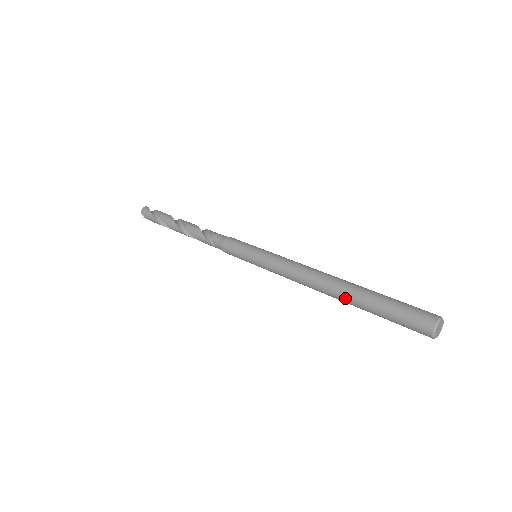
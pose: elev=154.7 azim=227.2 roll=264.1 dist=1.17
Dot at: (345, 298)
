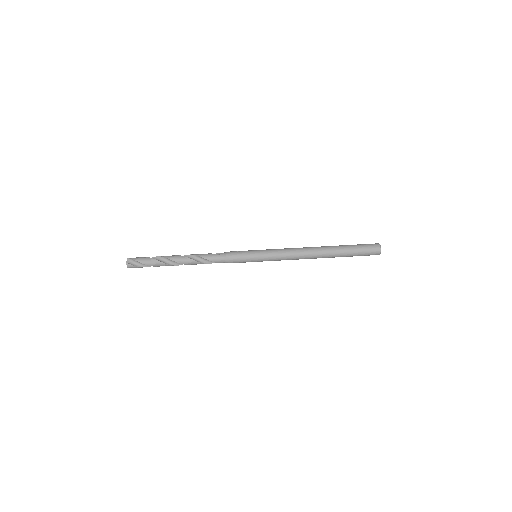
Dot at: (329, 257)
